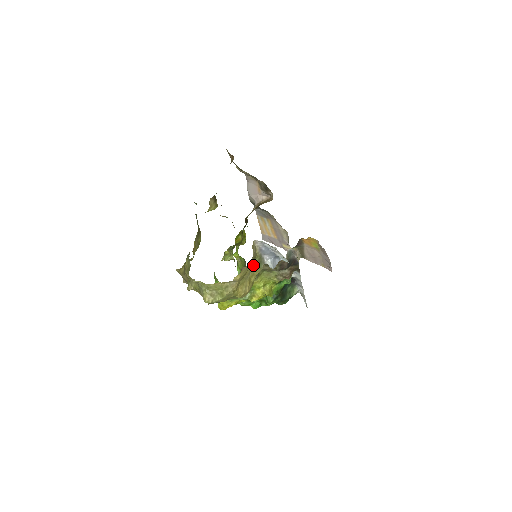
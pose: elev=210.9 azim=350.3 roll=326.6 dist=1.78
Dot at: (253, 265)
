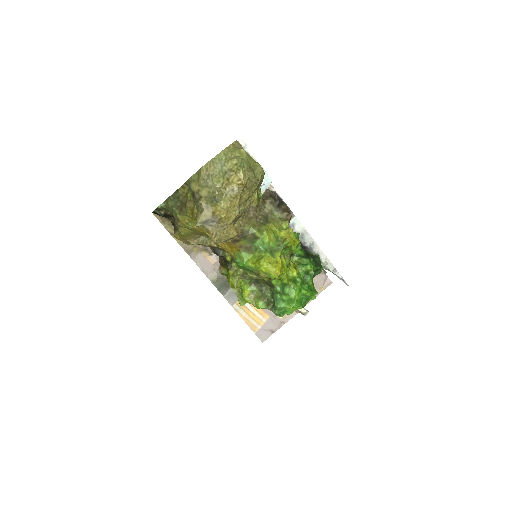
Dot at: occluded
